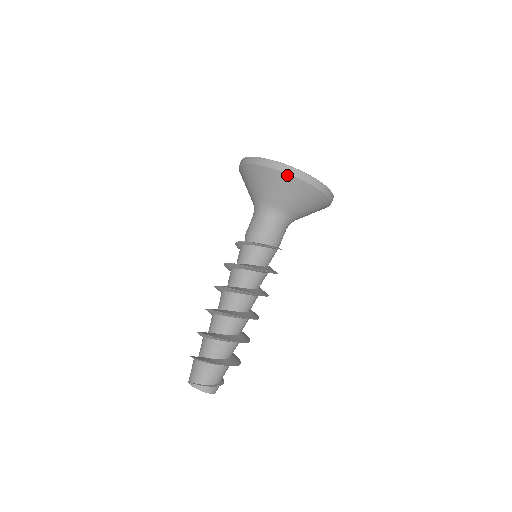
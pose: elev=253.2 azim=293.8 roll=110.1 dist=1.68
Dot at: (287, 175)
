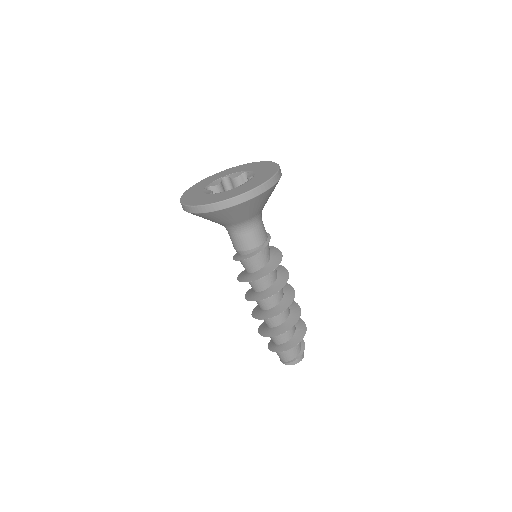
Dot at: (209, 213)
